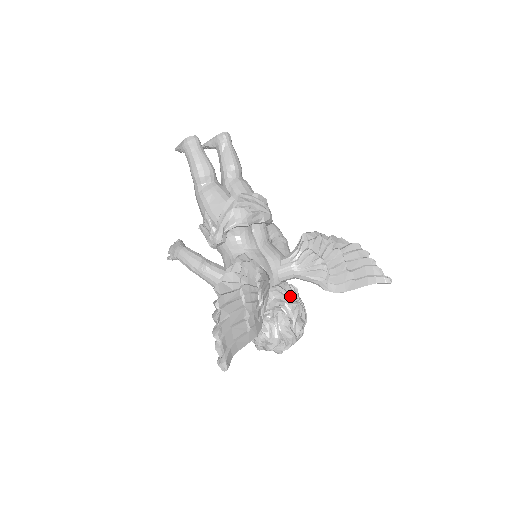
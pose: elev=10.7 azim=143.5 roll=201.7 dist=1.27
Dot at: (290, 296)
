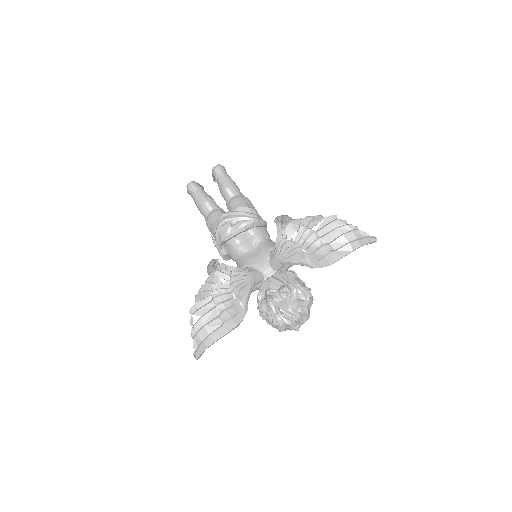
Dot at: (280, 283)
